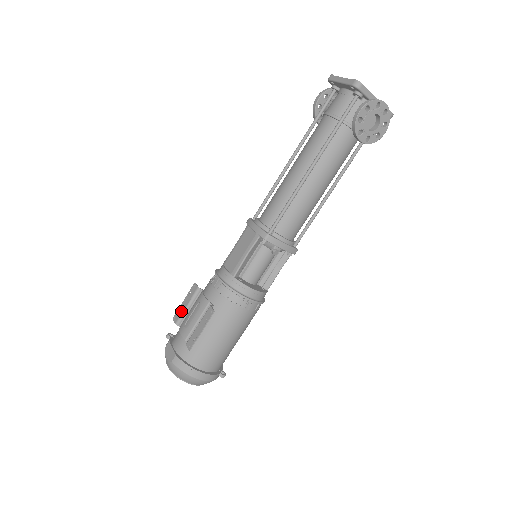
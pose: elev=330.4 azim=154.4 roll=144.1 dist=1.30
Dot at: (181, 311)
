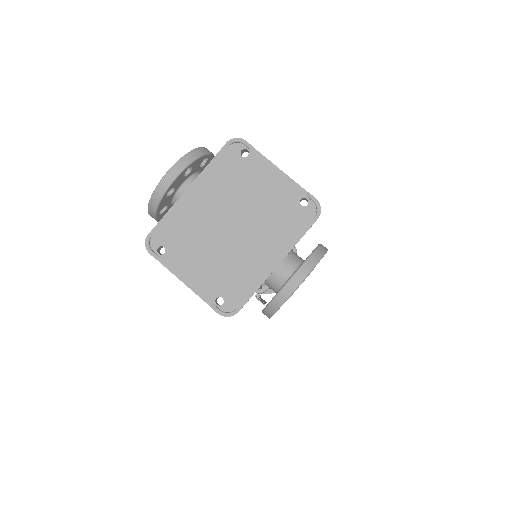
Dot at: occluded
